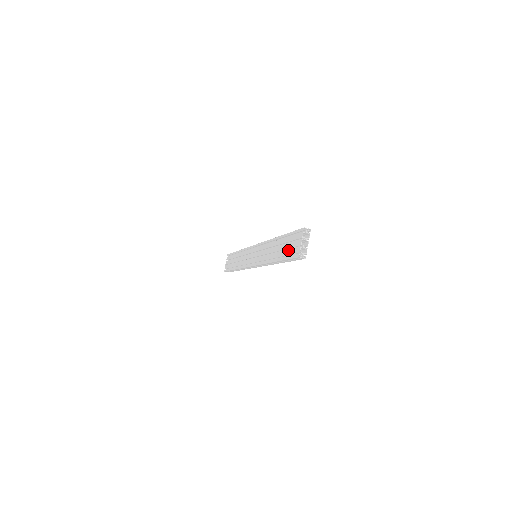
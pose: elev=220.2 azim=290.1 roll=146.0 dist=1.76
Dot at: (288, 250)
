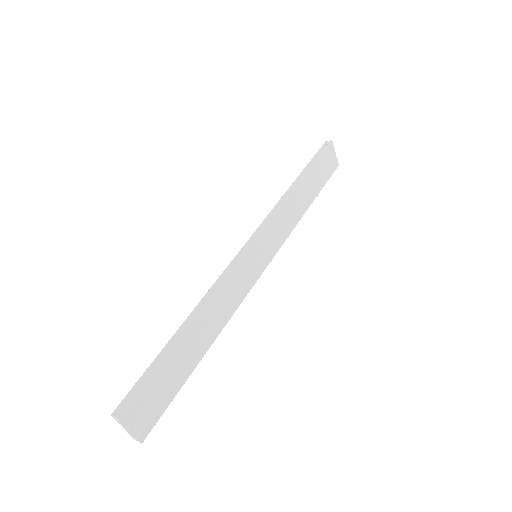
Dot at: occluded
